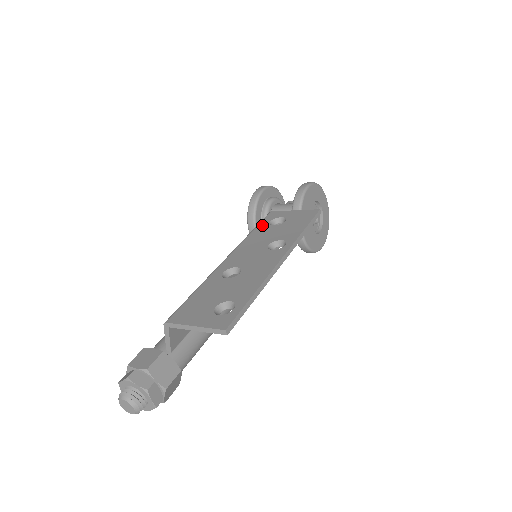
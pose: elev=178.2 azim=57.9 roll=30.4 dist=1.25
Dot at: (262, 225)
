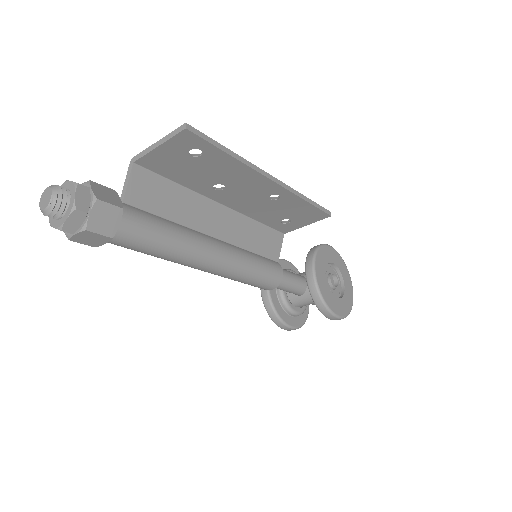
Dot at: occluded
